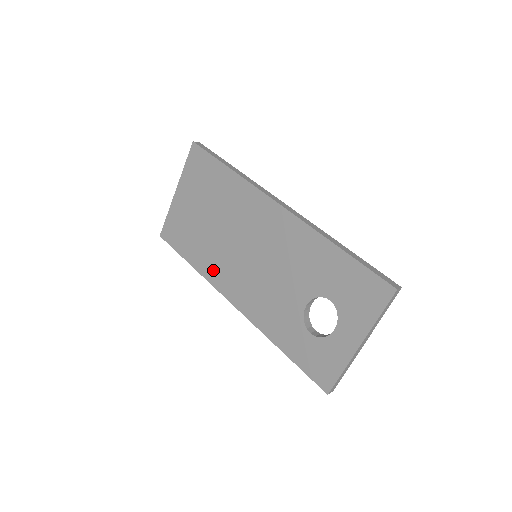
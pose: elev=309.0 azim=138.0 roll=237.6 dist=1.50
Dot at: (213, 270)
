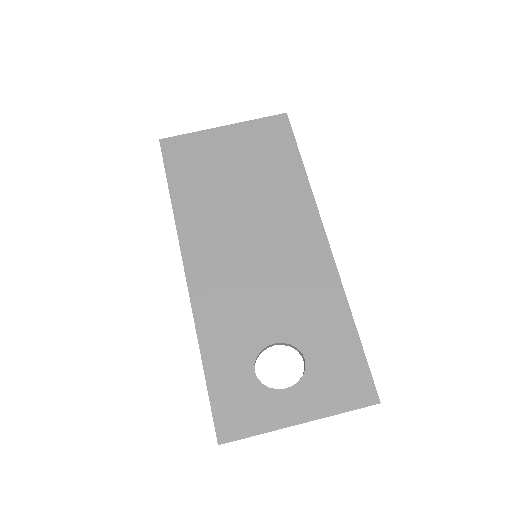
Dot at: (195, 224)
